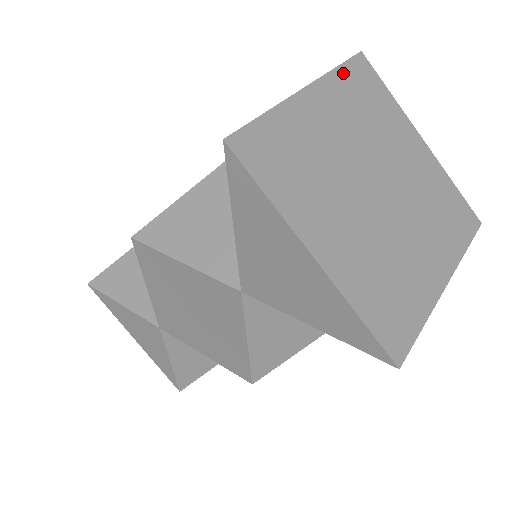
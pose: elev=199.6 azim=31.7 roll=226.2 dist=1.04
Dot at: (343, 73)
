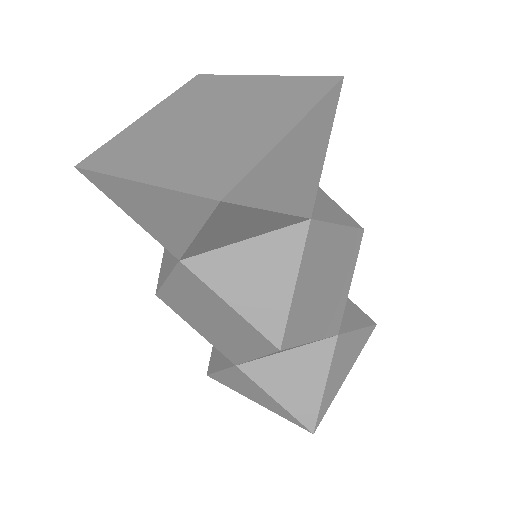
Dot at: (179, 92)
